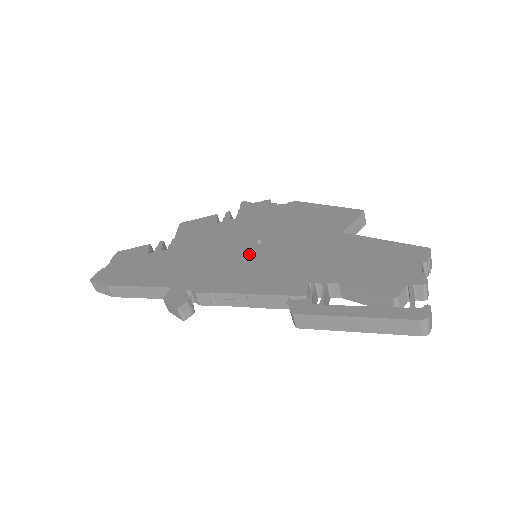
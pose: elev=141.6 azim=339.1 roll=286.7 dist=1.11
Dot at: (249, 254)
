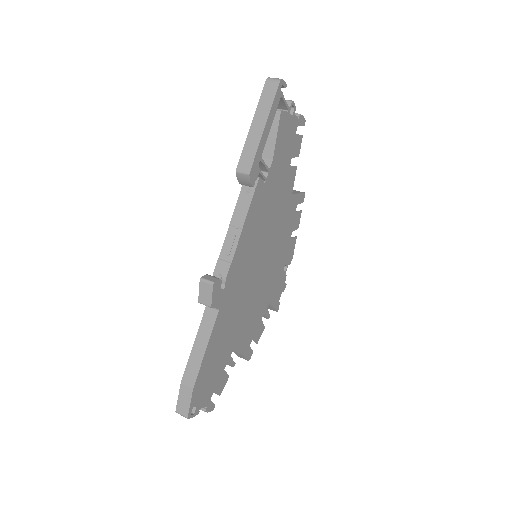
Dot at: occluded
